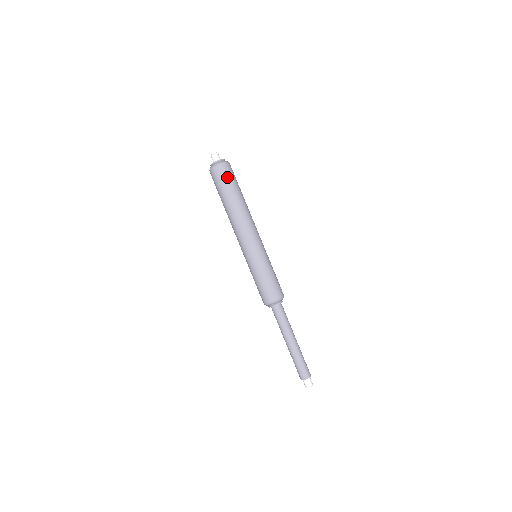
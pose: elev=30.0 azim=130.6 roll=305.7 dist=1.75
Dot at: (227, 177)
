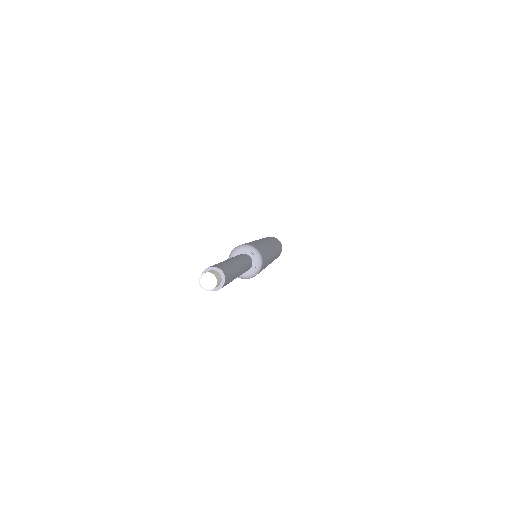
Dot at: occluded
